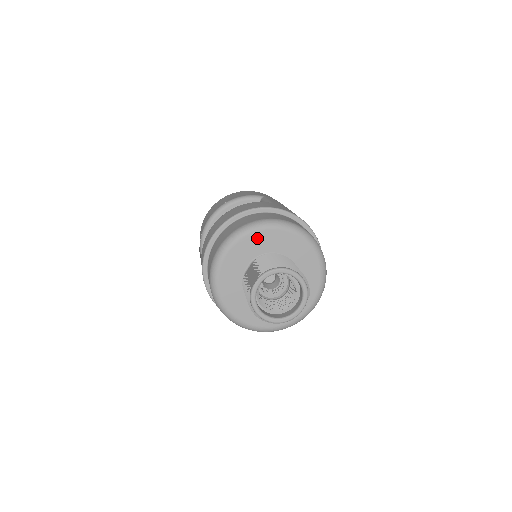
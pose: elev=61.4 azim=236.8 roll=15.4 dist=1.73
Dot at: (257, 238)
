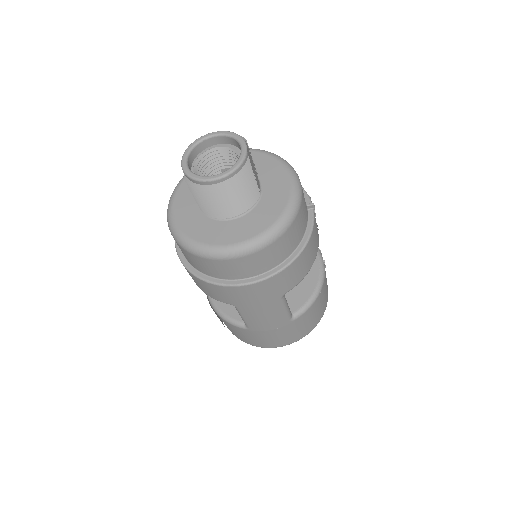
Dot at: occluded
